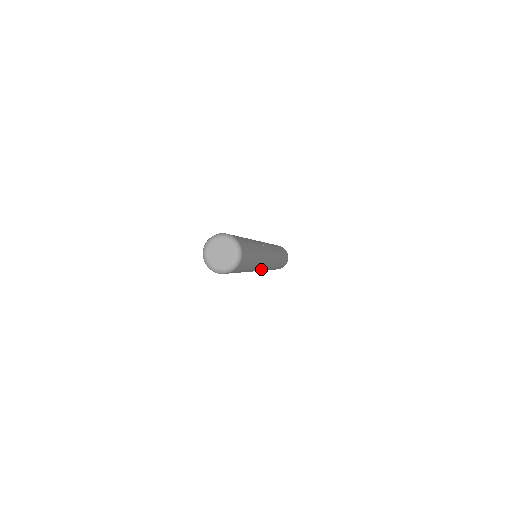
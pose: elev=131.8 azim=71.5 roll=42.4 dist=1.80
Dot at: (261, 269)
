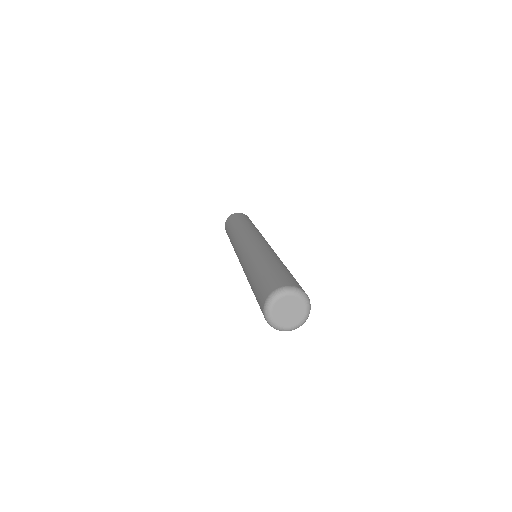
Dot at: occluded
